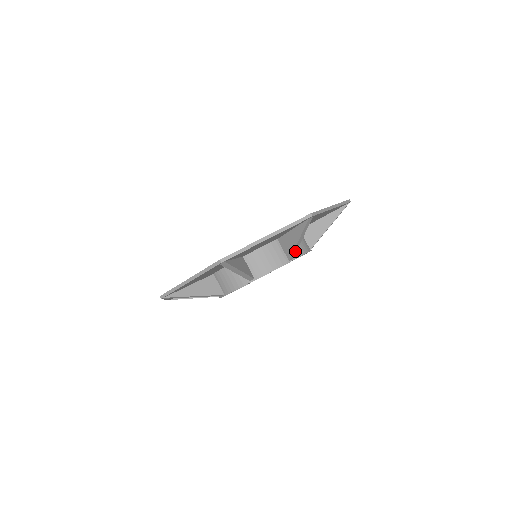
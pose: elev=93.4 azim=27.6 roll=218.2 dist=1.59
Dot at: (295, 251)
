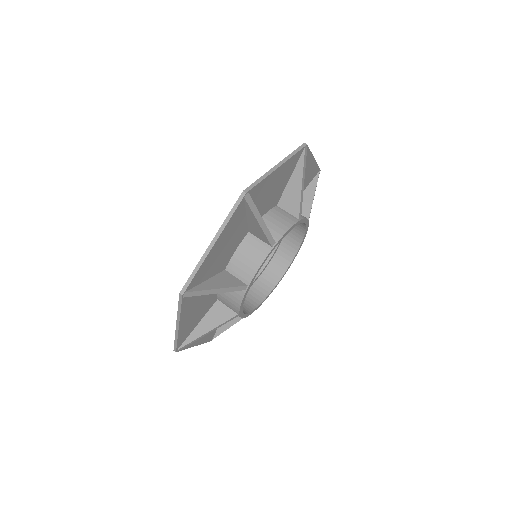
Dot at: occluded
